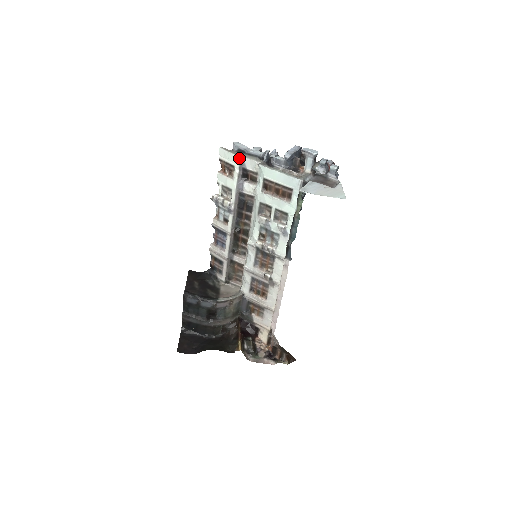
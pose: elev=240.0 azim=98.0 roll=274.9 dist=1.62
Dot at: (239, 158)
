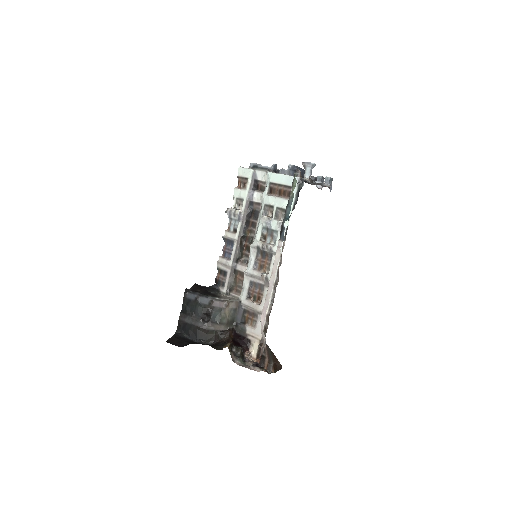
Dot at: (253, 170)
